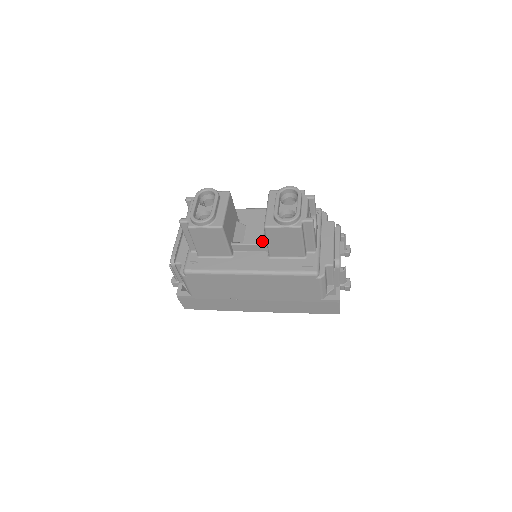
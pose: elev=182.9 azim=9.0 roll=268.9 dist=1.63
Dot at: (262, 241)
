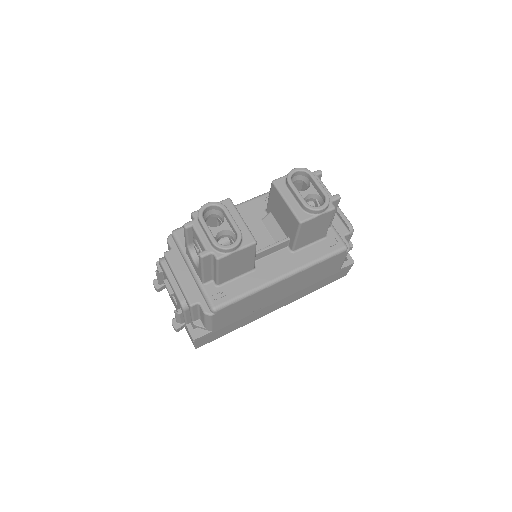
Dot at: (272, 238)
